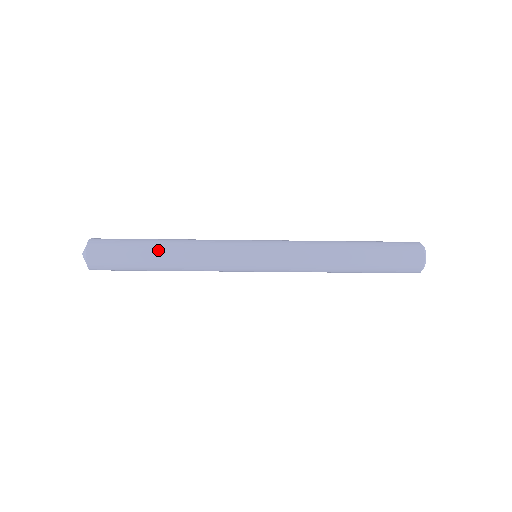
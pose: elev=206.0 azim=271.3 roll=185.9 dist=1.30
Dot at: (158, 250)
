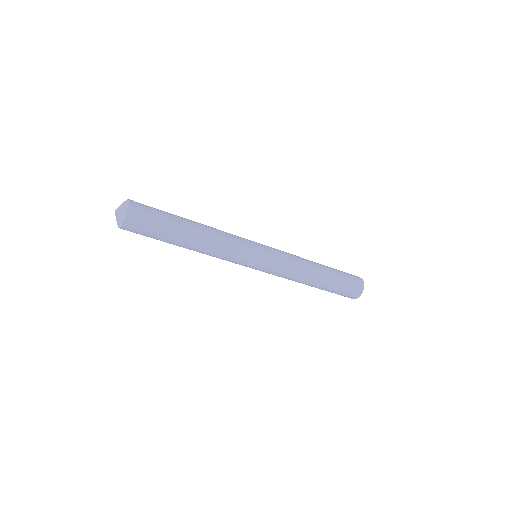
Dot at: (189, 232)
